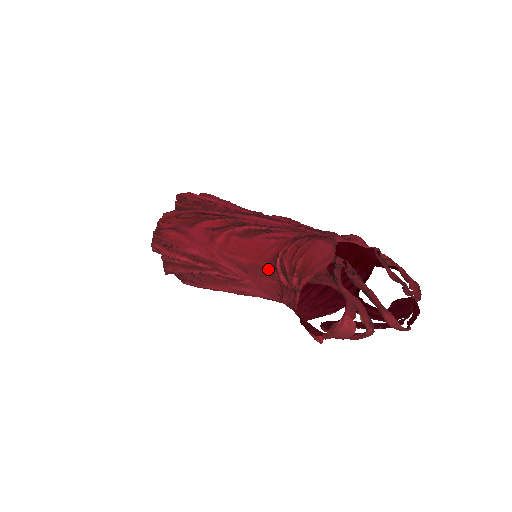
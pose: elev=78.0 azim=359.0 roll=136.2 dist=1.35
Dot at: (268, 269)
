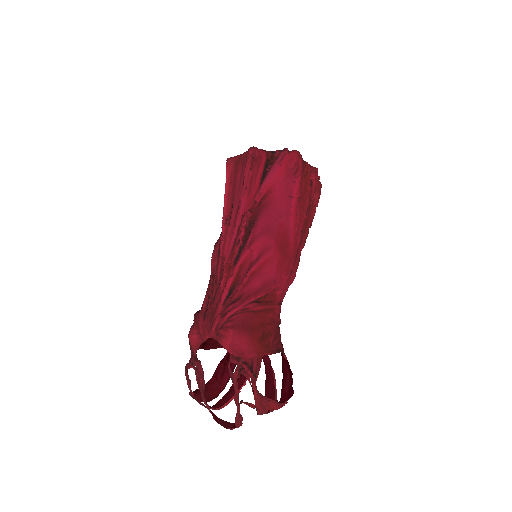
Dot at: occluded
